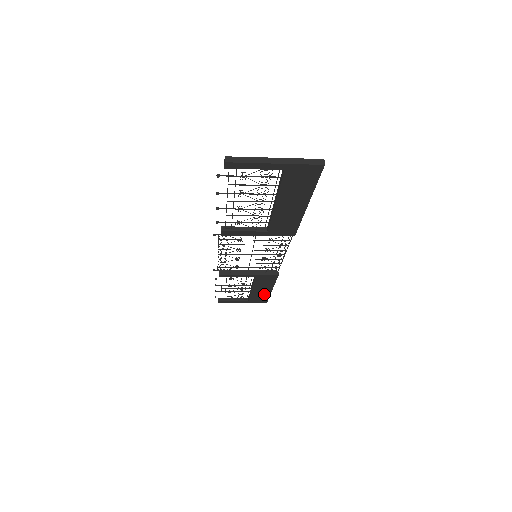
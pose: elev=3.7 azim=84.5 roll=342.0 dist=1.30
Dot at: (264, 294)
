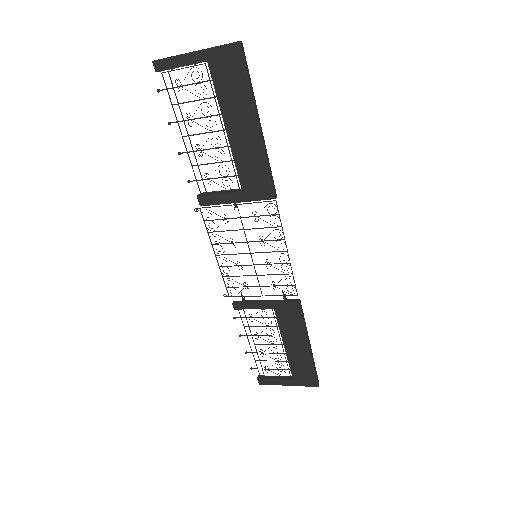
Dot at: (304, 359)
